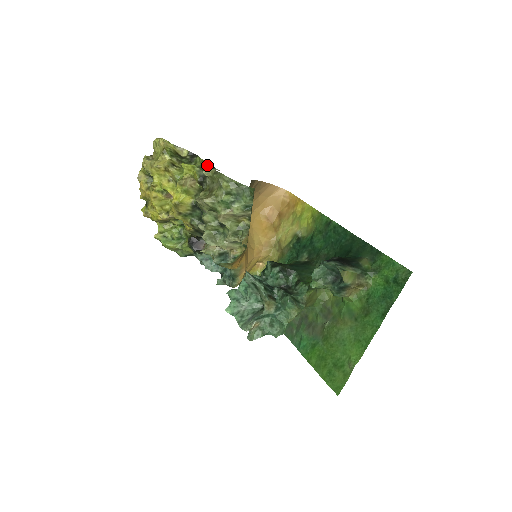
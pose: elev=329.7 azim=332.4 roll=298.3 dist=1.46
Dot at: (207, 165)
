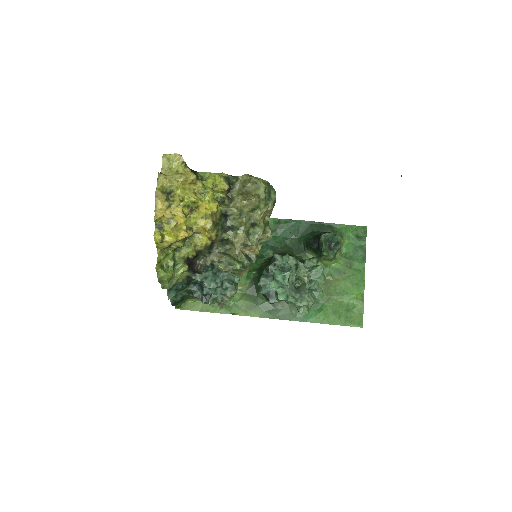
Dot at: (224, 175)
